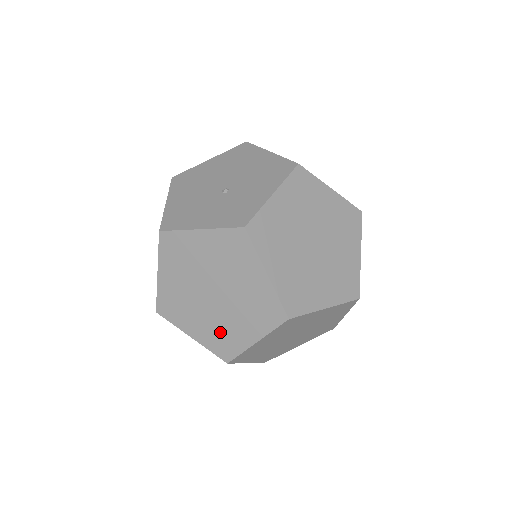
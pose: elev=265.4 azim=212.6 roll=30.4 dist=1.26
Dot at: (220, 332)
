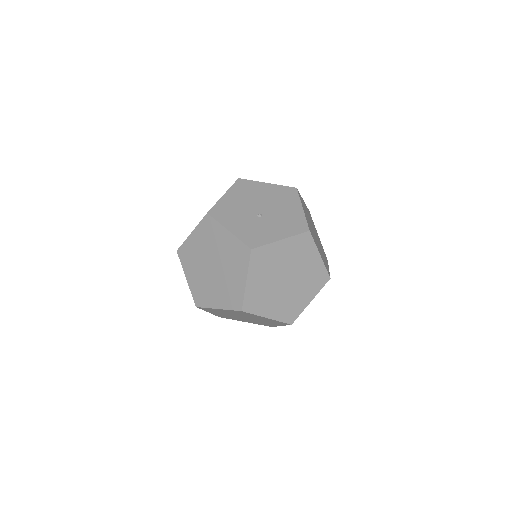
Dot at: (203, 289)
